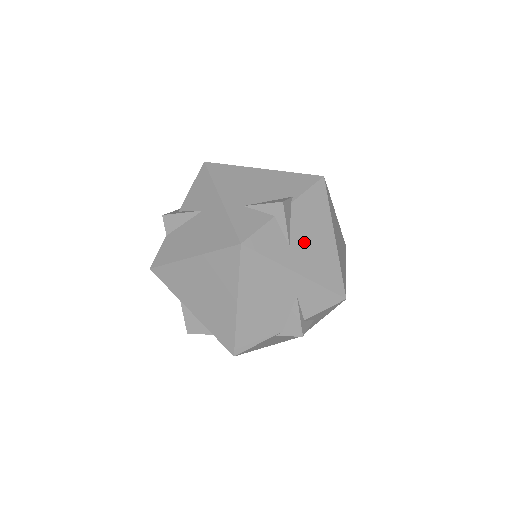
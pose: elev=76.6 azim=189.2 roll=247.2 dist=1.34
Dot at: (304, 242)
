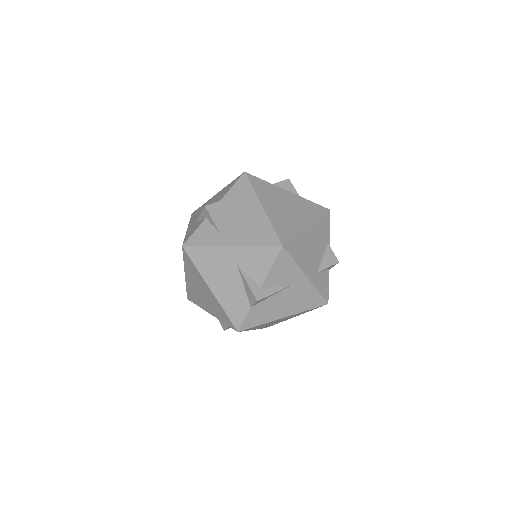
Dot at: occluded
